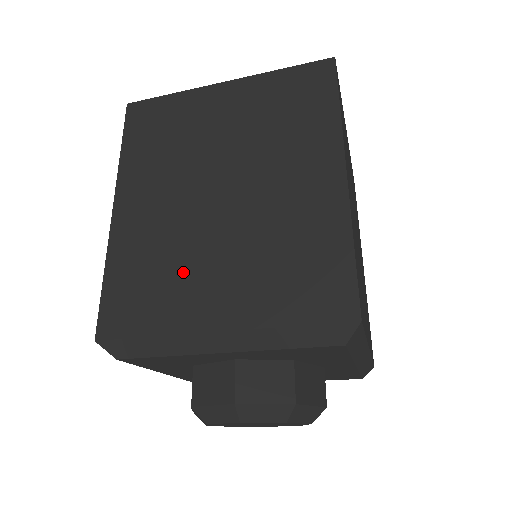
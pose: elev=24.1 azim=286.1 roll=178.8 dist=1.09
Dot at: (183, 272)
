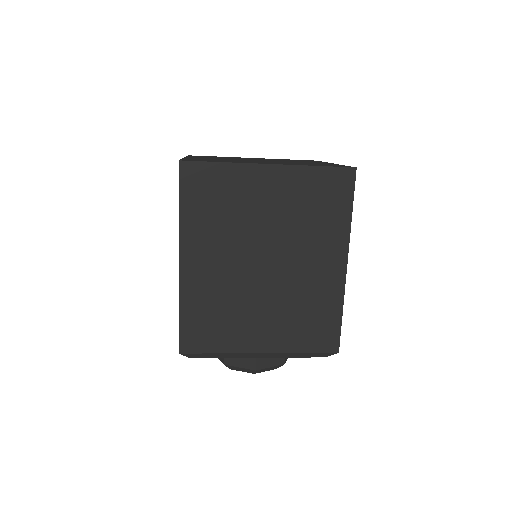
Dot at: (238, 317)
